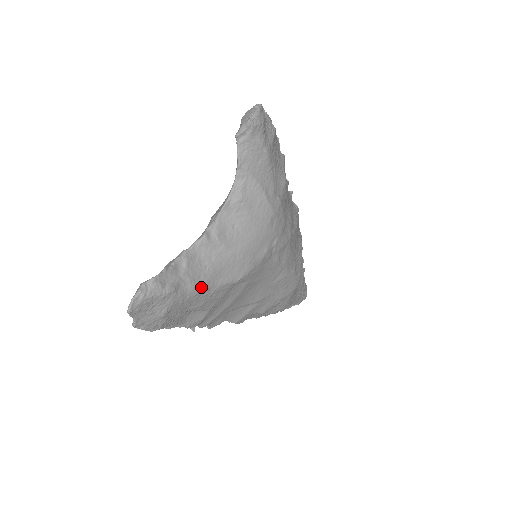
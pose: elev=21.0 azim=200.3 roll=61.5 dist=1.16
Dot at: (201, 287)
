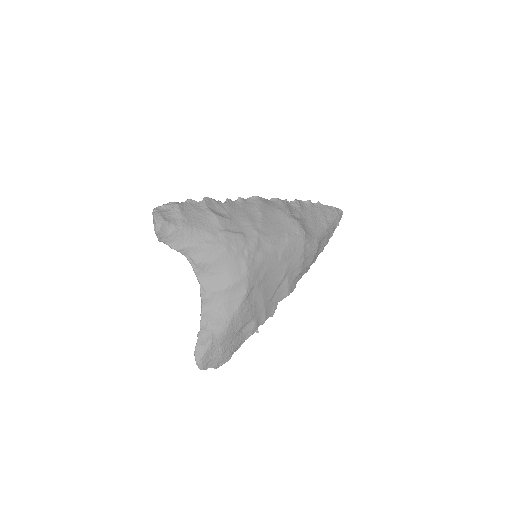
Dot at: (227, 321)
